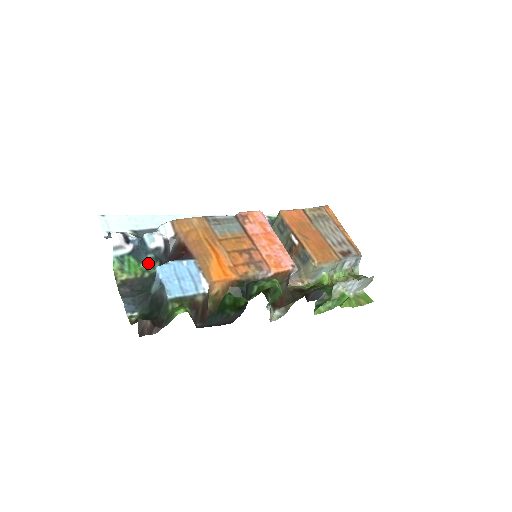
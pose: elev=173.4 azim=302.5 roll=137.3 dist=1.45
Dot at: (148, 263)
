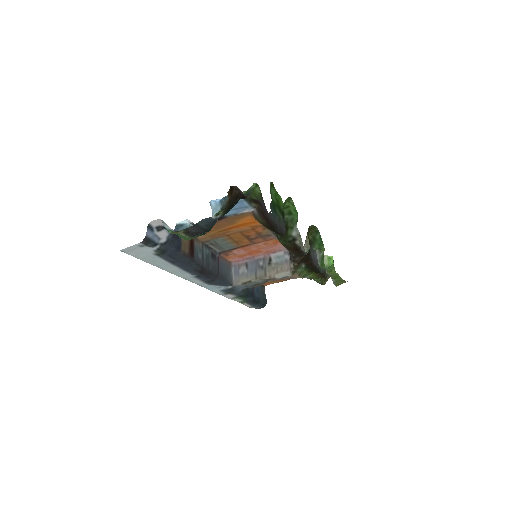
Dot at: occluded
